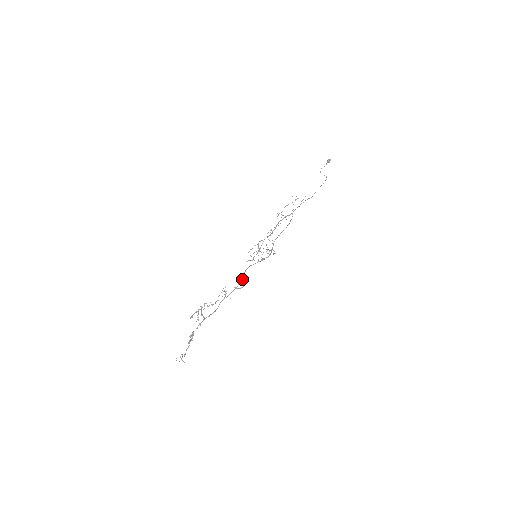
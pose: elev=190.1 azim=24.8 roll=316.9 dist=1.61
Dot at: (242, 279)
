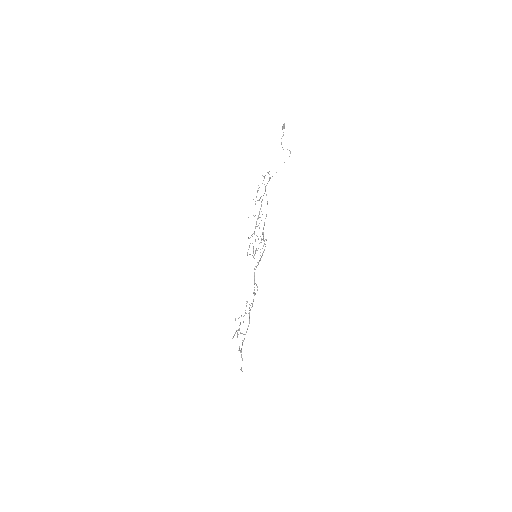
Dot at: (255, 283)
